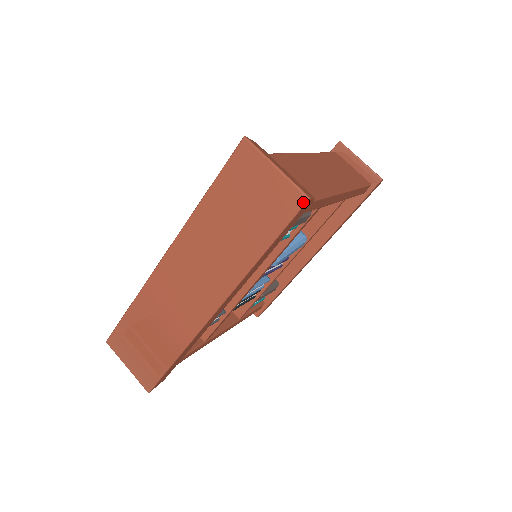
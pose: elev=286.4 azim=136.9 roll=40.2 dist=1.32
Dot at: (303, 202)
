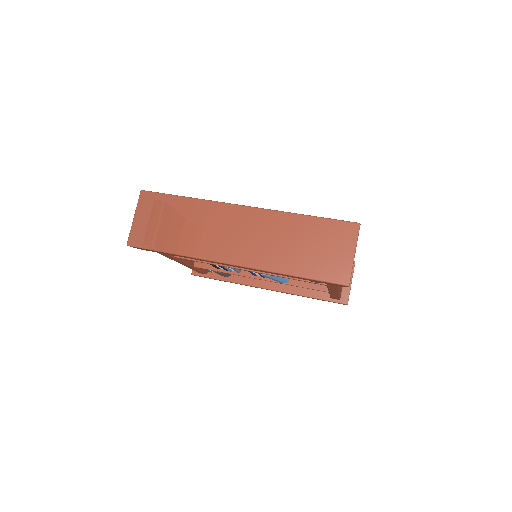
Dot at: (344, 284)
